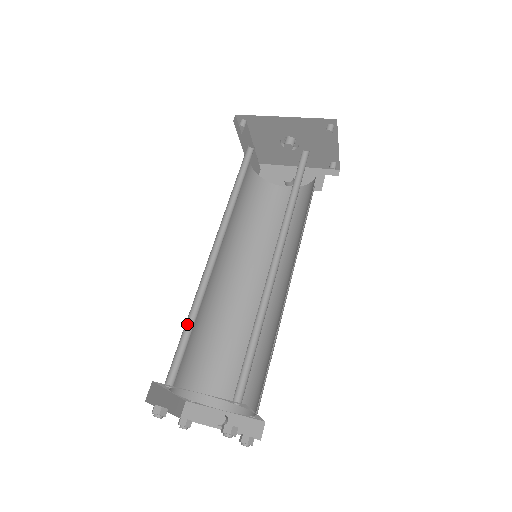
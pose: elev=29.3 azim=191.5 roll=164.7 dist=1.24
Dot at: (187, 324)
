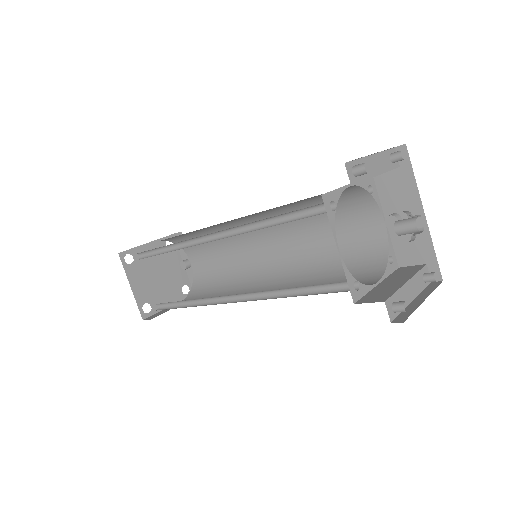
Dot at: (166, 246)
